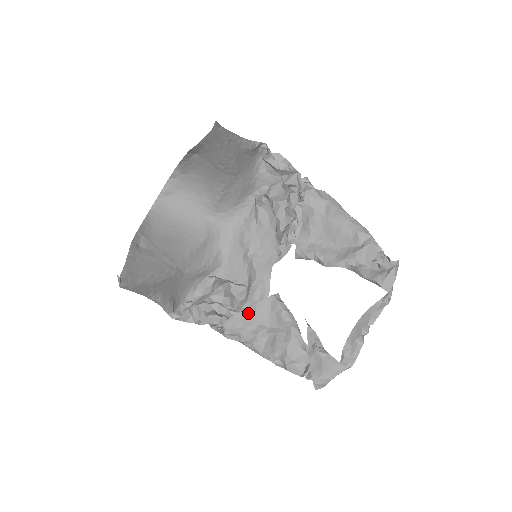
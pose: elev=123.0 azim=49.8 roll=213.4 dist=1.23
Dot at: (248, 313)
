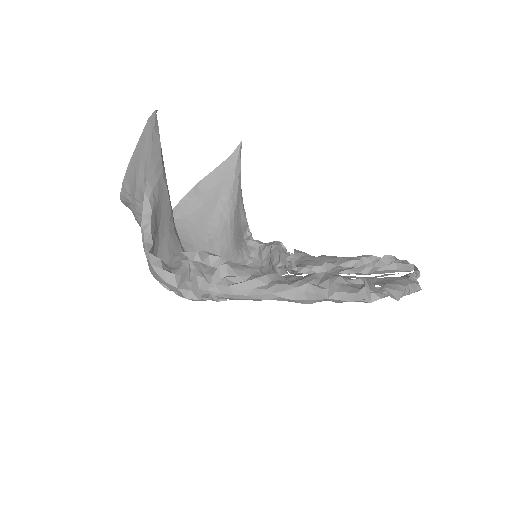
Dot at: occluded
